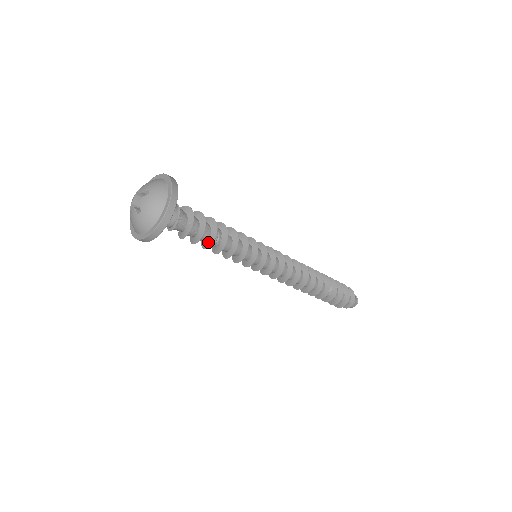
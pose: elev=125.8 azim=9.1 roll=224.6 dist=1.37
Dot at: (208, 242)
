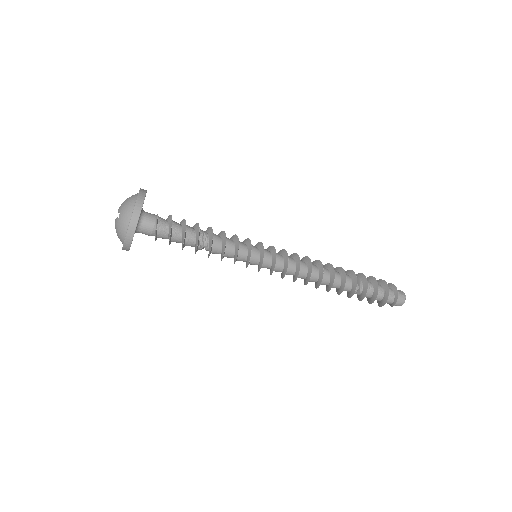
Dot at: (196, 239)
